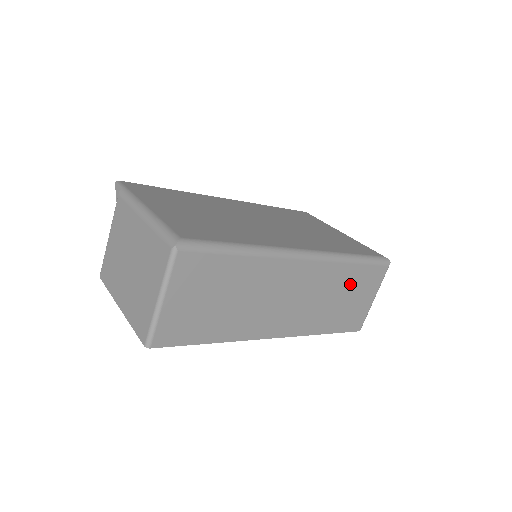
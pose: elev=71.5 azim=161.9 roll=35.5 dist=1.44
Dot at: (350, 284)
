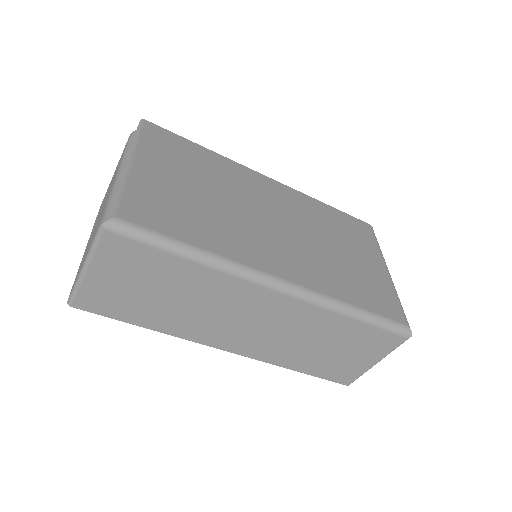
Dot at: (342, 337)
